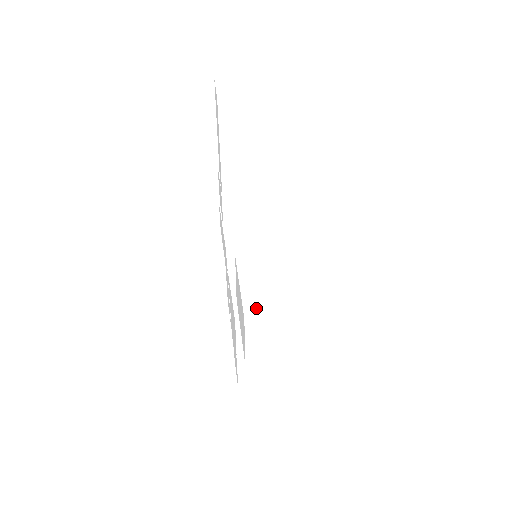
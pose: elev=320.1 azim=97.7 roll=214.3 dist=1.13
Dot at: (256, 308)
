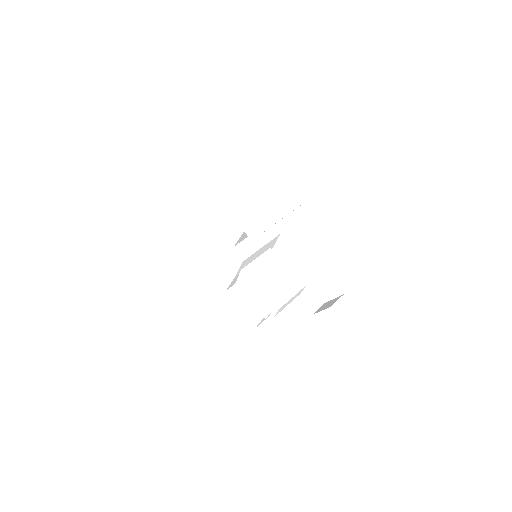
Dot at: (357, 332)
